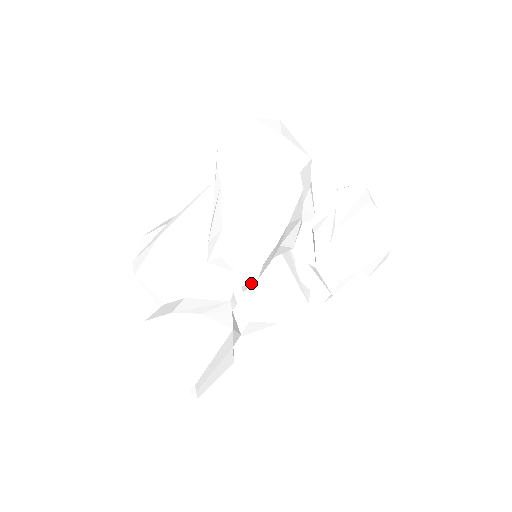
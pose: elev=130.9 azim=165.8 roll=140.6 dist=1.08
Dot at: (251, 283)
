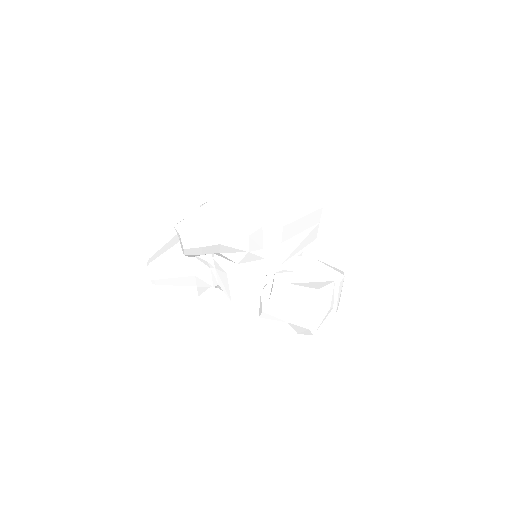
Dot at: occluded
